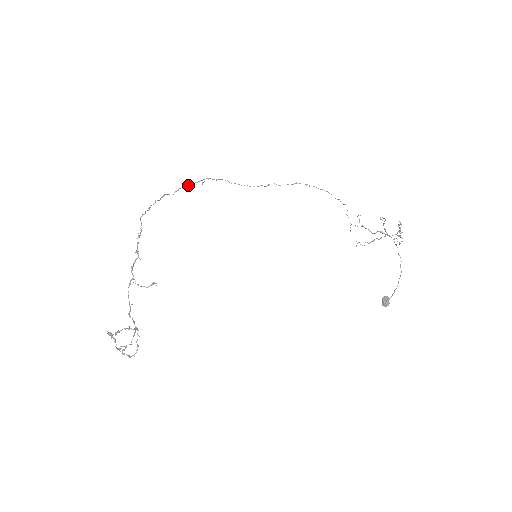
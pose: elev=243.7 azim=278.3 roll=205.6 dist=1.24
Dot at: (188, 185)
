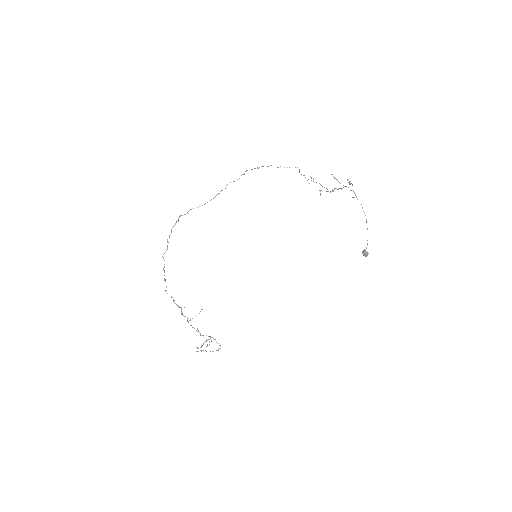
Dot at: occluded
